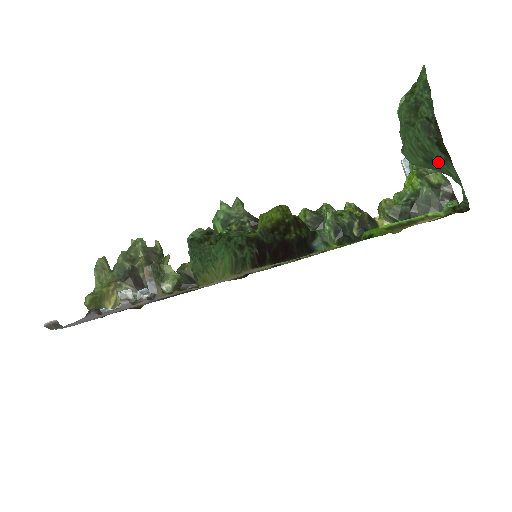
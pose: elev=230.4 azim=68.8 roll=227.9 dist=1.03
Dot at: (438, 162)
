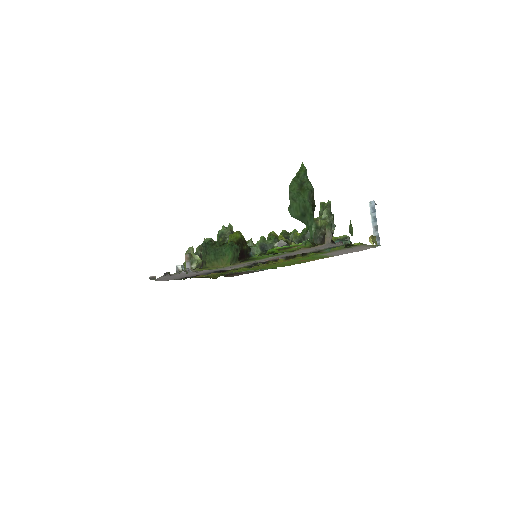
Dot at: (307, 216)
